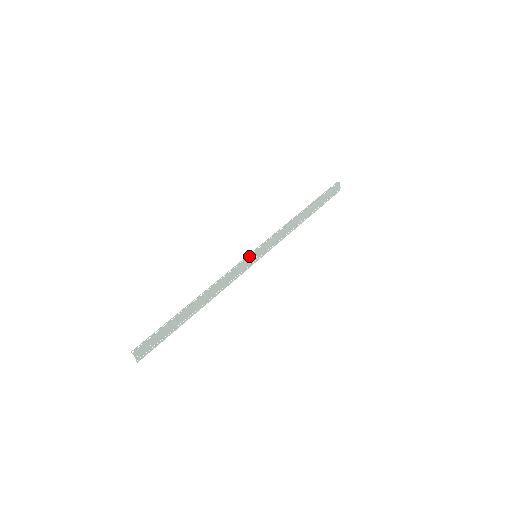
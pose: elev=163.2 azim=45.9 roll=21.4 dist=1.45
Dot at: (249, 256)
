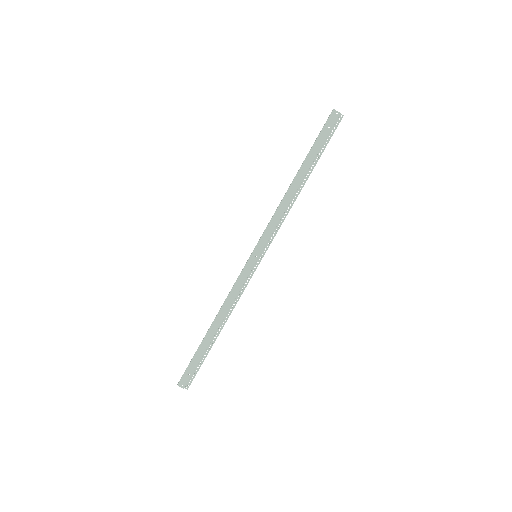
Dot at: (247, 261)
